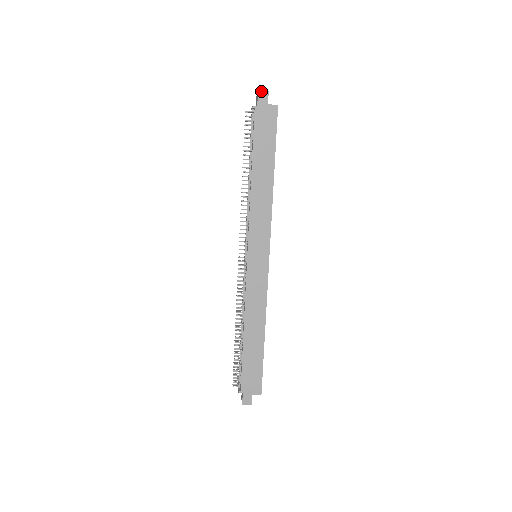
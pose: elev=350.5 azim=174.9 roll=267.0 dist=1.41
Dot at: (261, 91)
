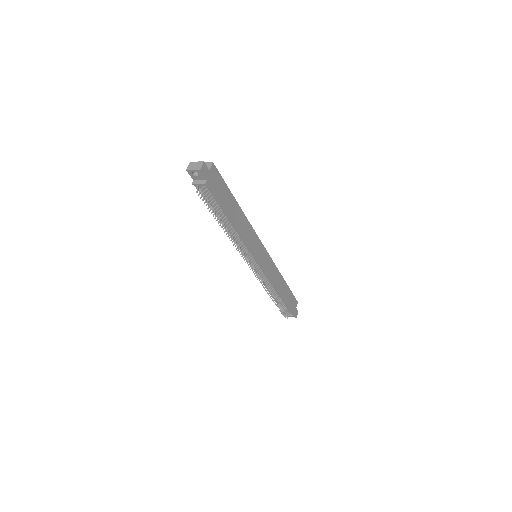
Dot at: (201, 168)
